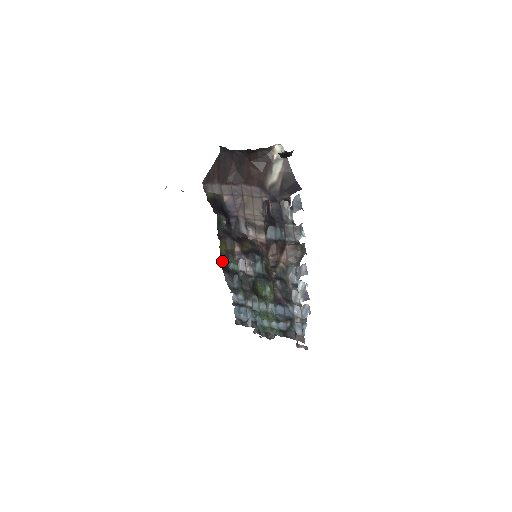
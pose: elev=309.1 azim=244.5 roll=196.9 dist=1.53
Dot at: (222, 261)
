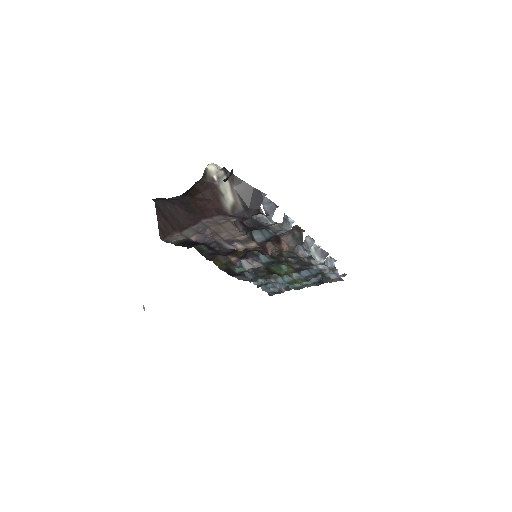
Dot at: occluded
